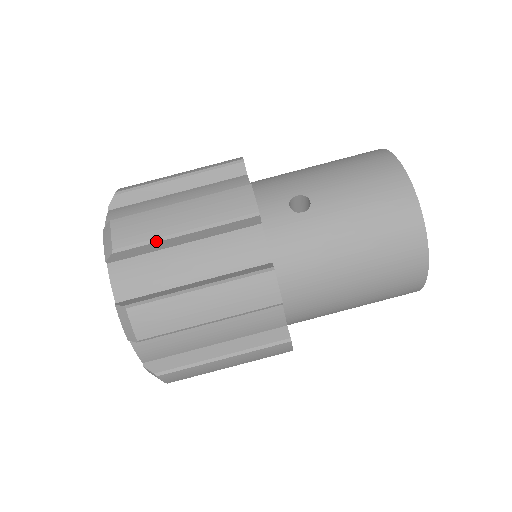
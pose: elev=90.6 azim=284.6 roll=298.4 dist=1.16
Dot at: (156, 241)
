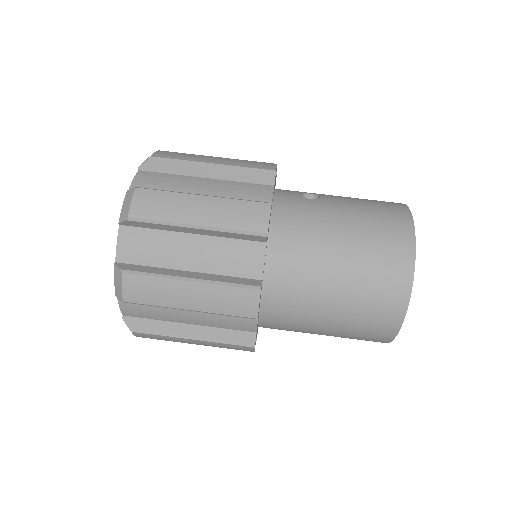
Dot at: (186, 162)
